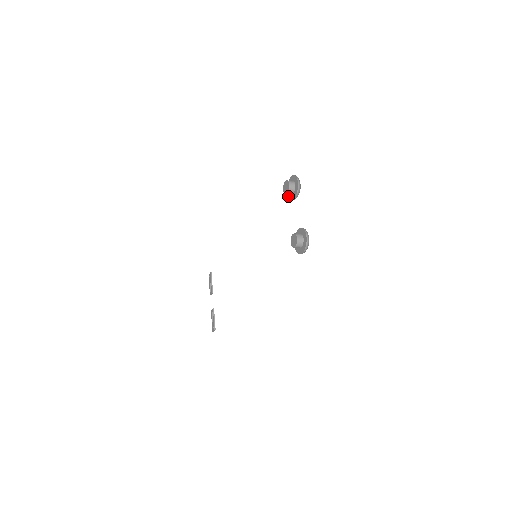
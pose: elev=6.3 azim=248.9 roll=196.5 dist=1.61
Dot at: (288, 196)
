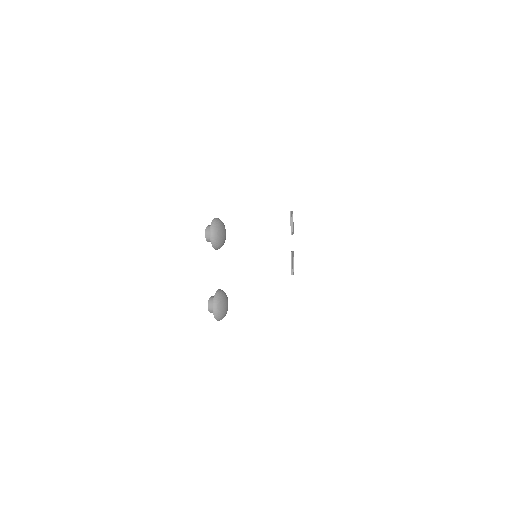
Dot at: occluded
